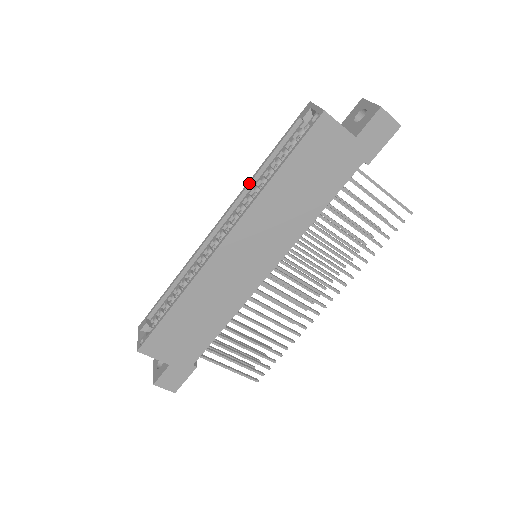
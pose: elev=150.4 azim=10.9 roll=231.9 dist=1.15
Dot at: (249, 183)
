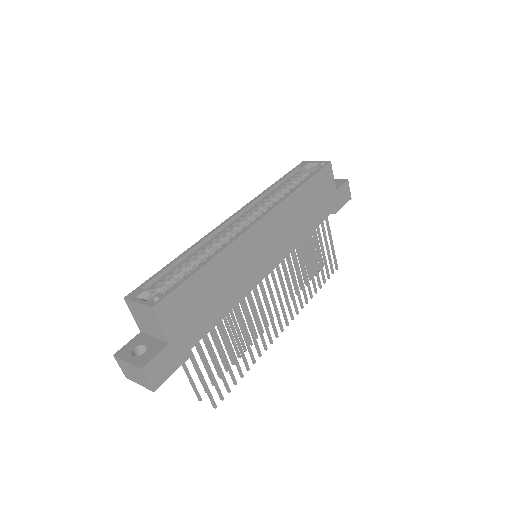
Dot at: (262, 194)
